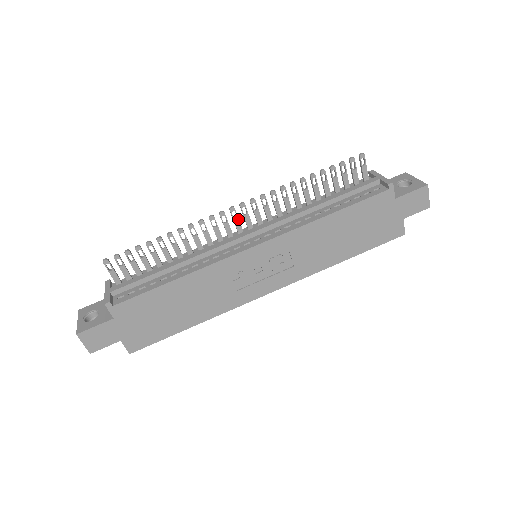
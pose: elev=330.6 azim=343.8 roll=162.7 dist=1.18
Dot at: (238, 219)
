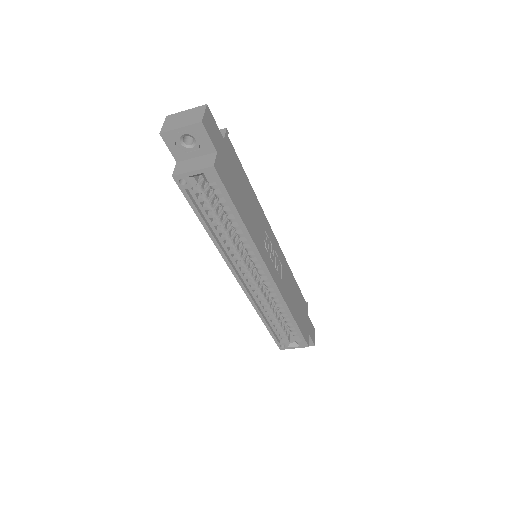
Dot at: occluded
